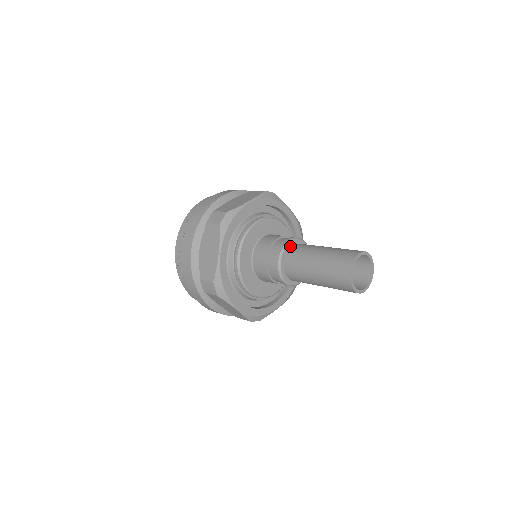
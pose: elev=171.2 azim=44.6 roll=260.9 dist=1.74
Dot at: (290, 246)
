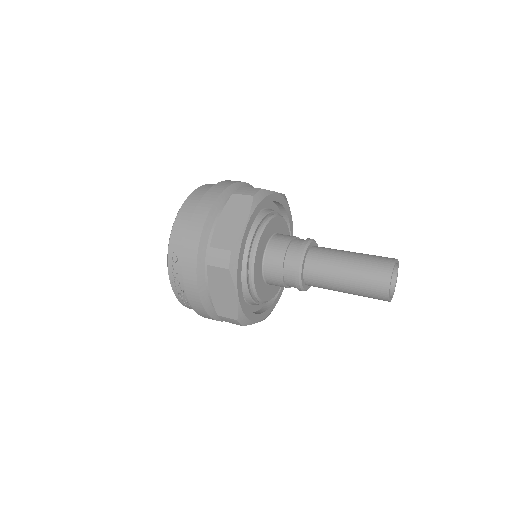
Dot at: (305, 258)
